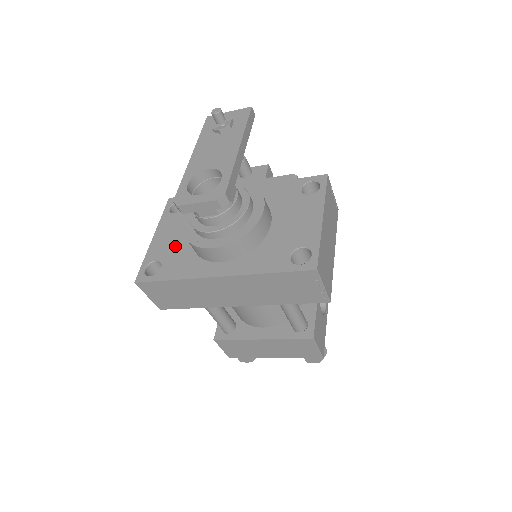
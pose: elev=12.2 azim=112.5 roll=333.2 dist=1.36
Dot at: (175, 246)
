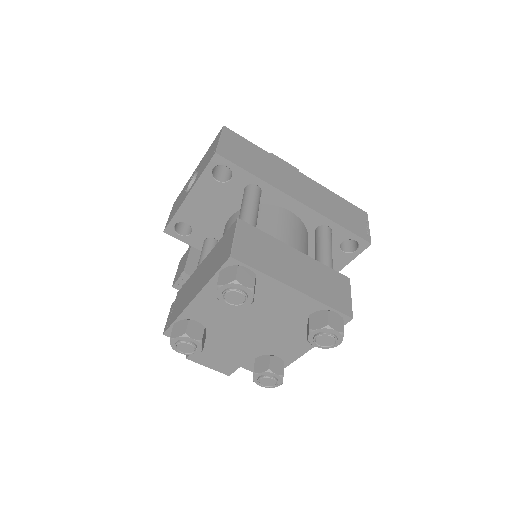
Dot at: occluded
